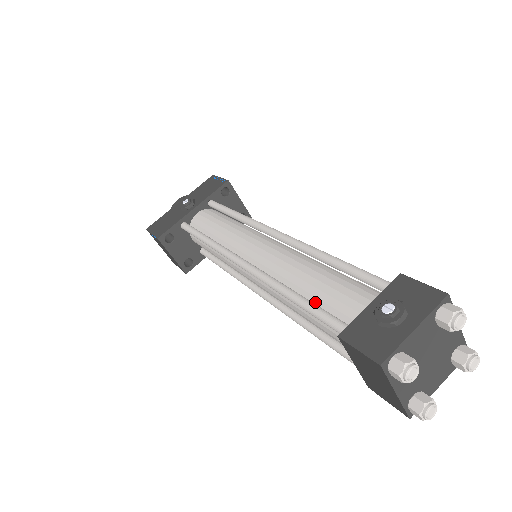
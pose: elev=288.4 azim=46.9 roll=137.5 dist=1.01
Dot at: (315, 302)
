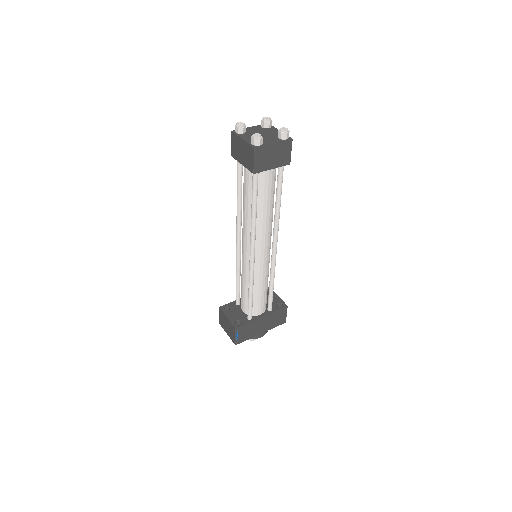
Dot at: occluded
